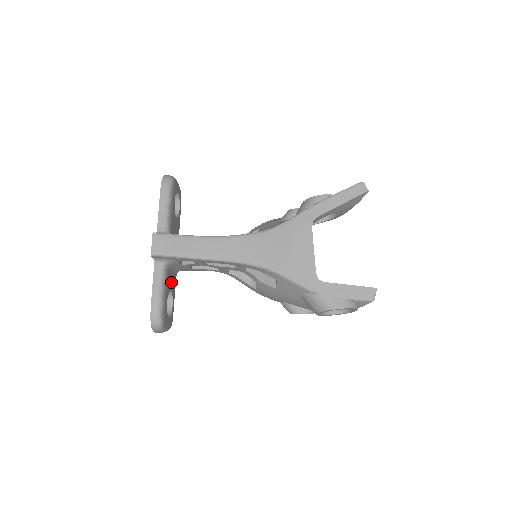
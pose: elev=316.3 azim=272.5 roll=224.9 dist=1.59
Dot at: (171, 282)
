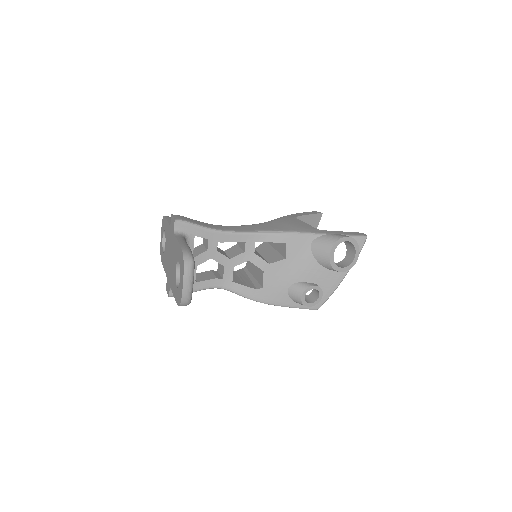
Dot at: occluded
